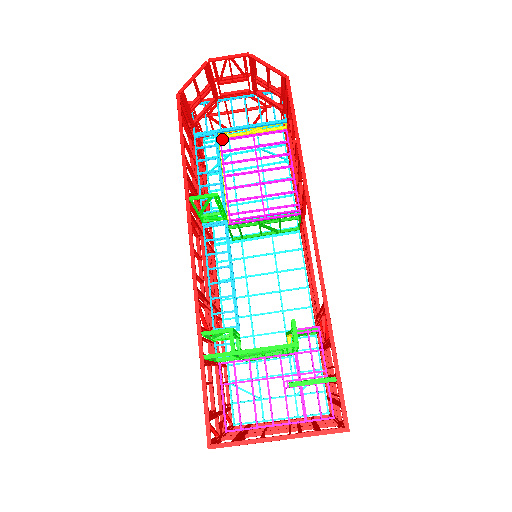
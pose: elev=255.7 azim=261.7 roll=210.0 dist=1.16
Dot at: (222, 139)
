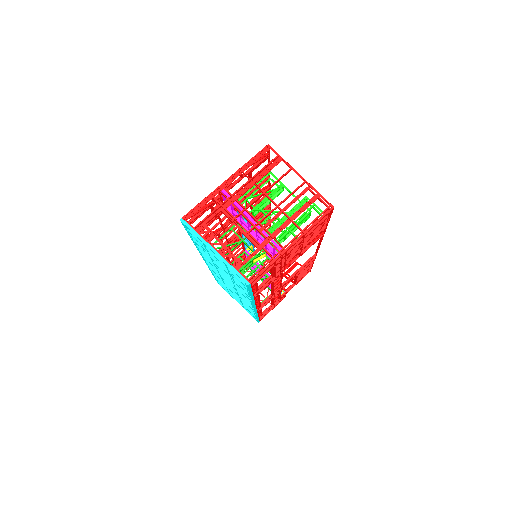
Dot at: occluded
